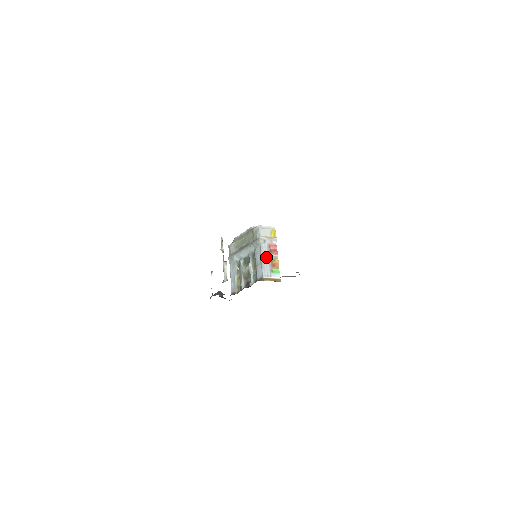
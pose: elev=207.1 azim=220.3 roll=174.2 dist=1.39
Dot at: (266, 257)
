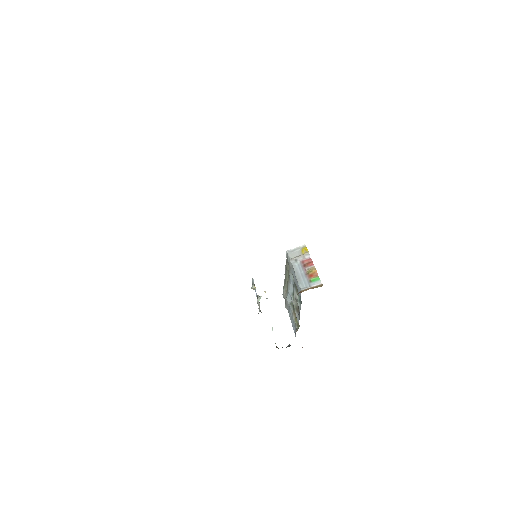
Dot at: (301, 273)
